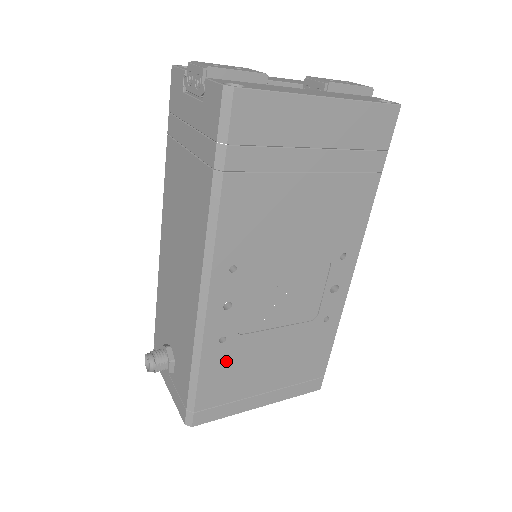
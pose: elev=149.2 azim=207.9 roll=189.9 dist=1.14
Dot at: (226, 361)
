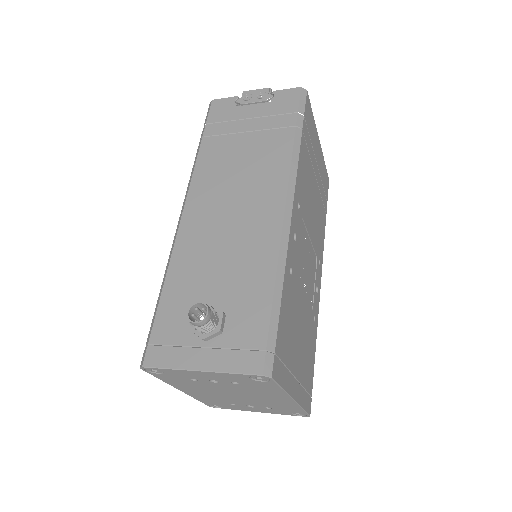
Dot at: (289, 301)
